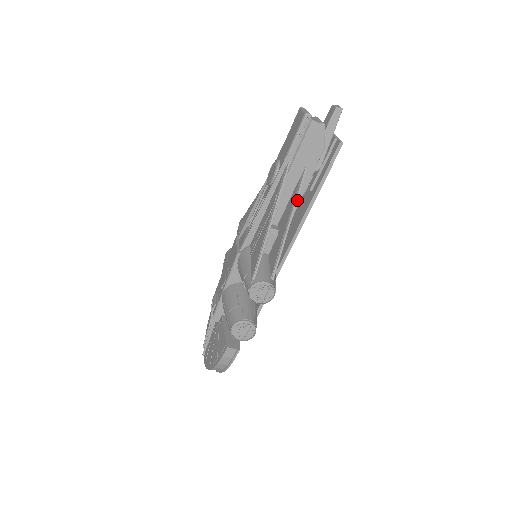
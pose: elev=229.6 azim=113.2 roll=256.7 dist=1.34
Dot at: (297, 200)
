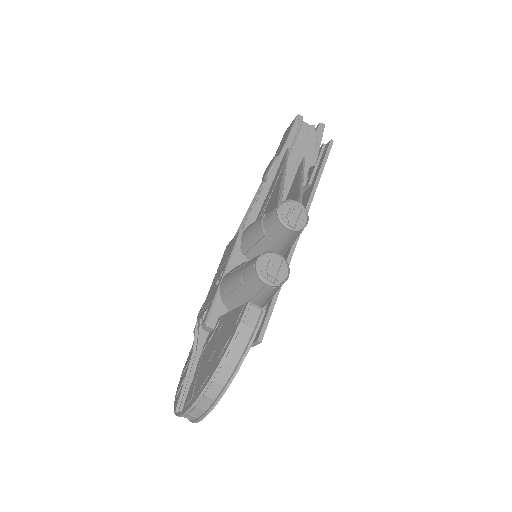
Dot at: occluded
